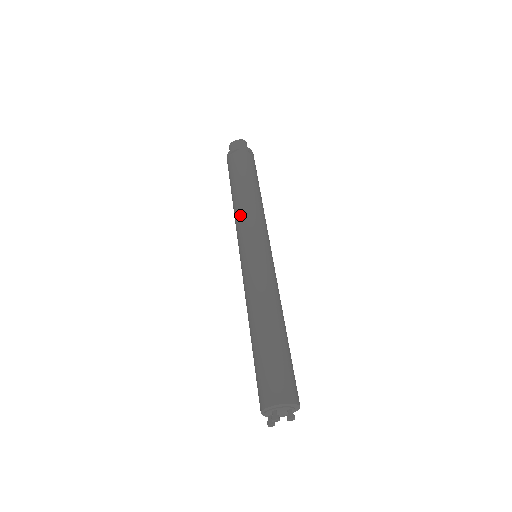
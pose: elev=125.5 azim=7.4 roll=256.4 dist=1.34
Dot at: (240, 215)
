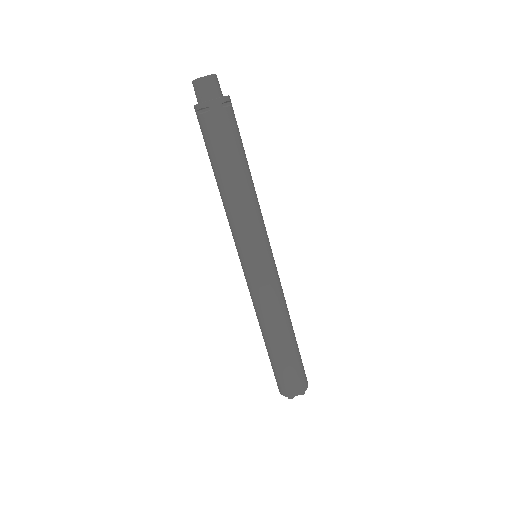
Dot at: (231, 218)
